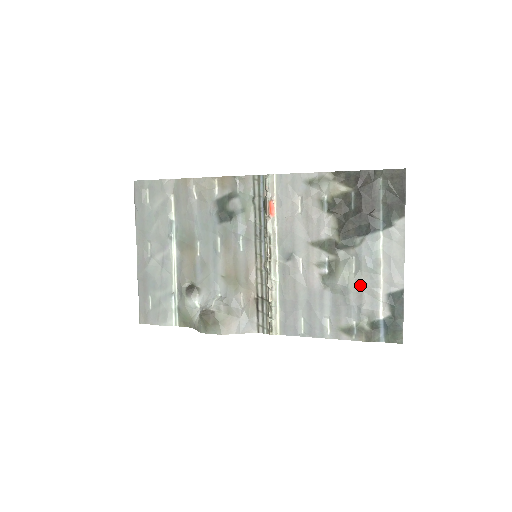
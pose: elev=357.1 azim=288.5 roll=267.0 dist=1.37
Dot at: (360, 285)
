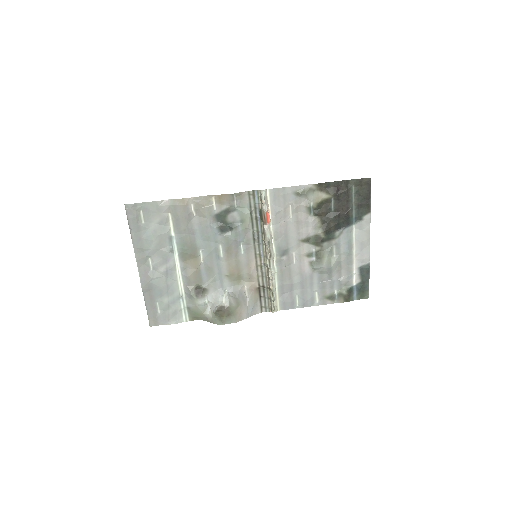
Dot at: (339, 265)
